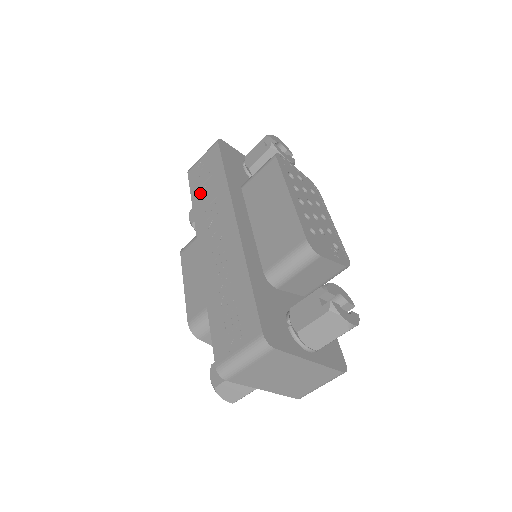
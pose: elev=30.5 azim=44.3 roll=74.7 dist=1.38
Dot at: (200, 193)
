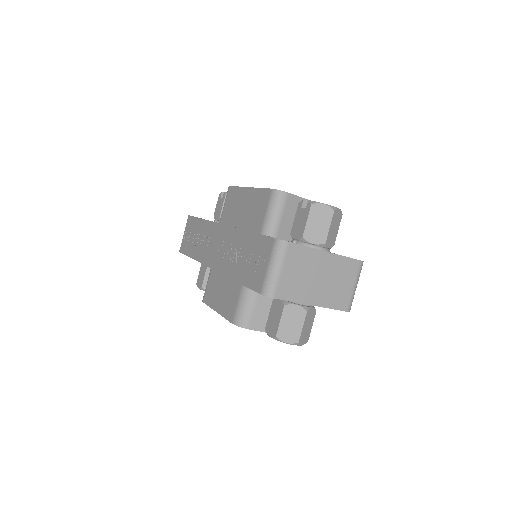
Dot at: (193, 247)
